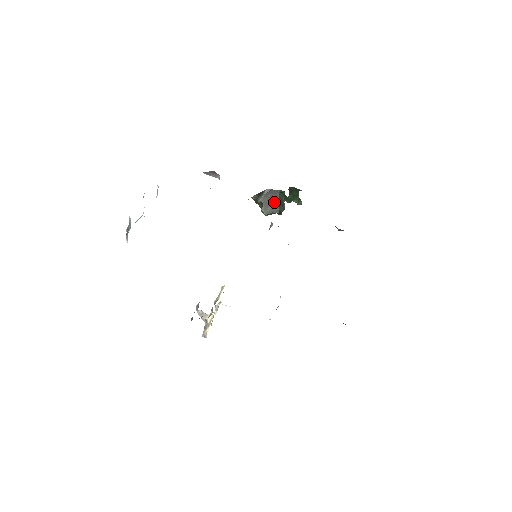
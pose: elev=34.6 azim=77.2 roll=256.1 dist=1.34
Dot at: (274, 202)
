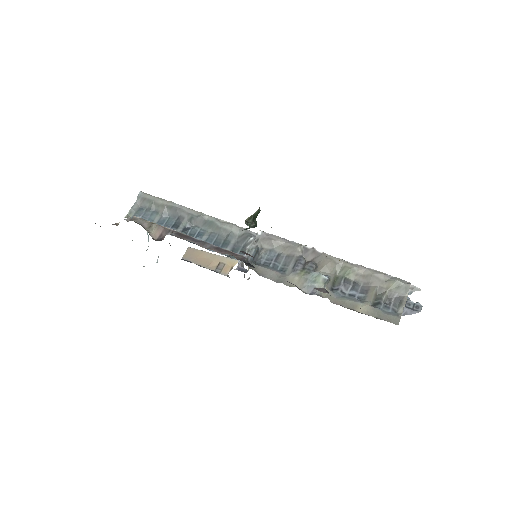
Dot at: occluded
